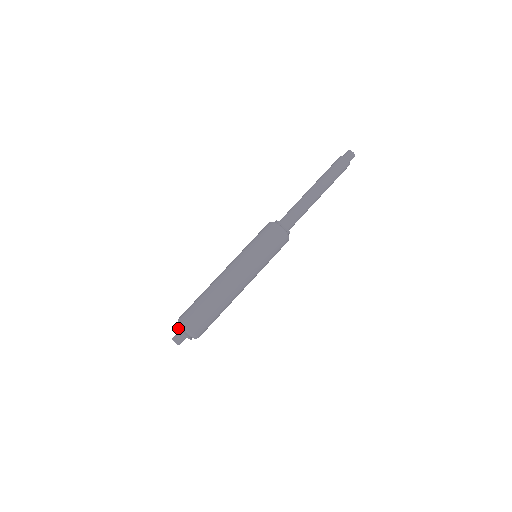
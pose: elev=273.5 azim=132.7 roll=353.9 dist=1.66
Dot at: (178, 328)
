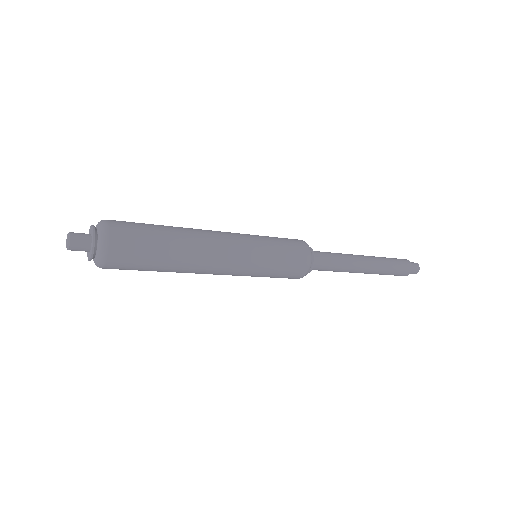
Dot at: (94, 228)
